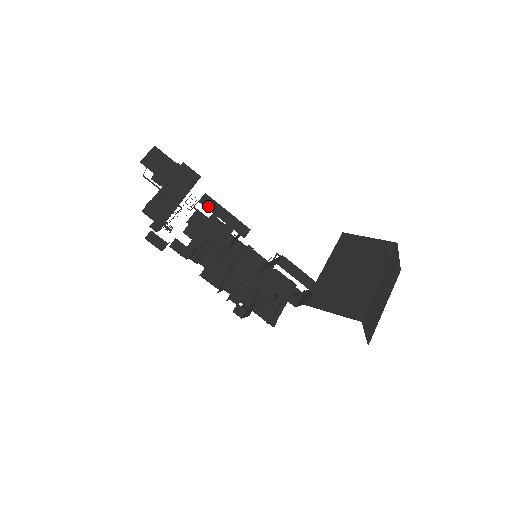
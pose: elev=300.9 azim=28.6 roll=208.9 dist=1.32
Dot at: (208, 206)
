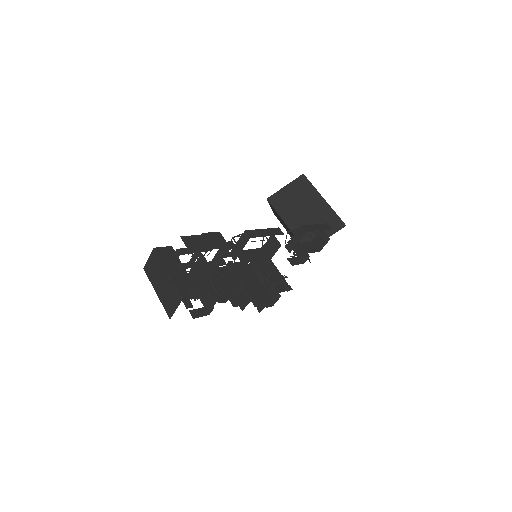
Dot at: (255, 236)
